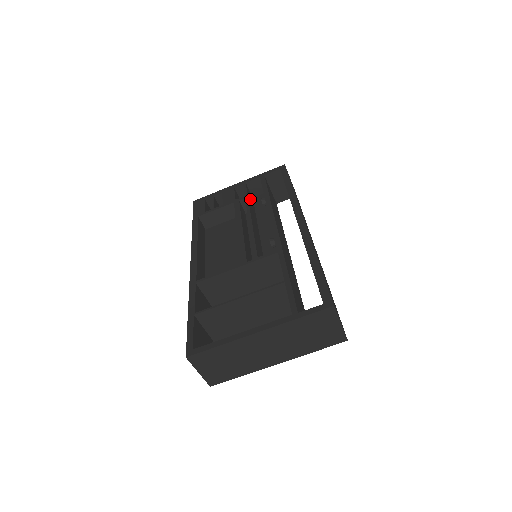
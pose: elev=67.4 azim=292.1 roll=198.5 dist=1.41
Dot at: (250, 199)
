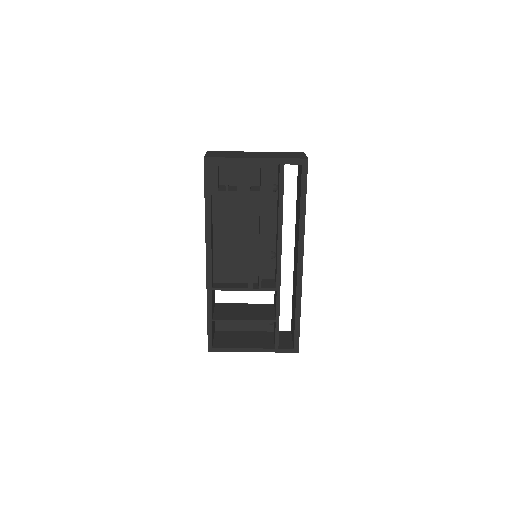
Dot at: occluded
